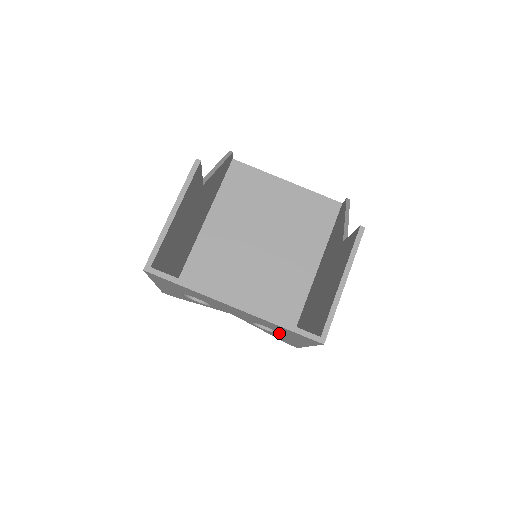
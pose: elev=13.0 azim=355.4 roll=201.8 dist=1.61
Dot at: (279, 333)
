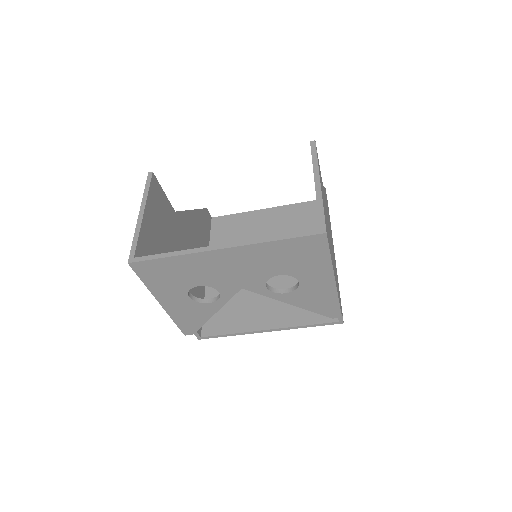
Dot at: (298, 283)
